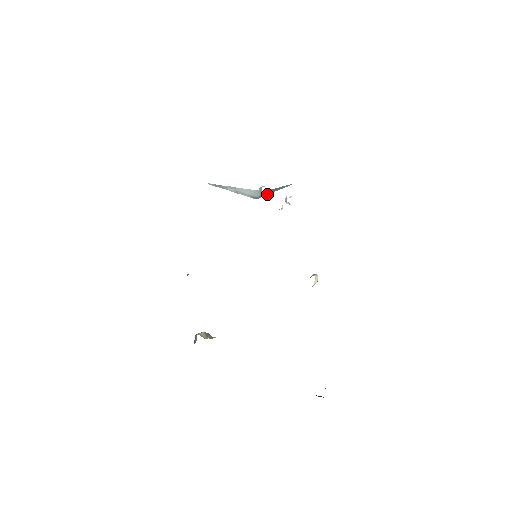
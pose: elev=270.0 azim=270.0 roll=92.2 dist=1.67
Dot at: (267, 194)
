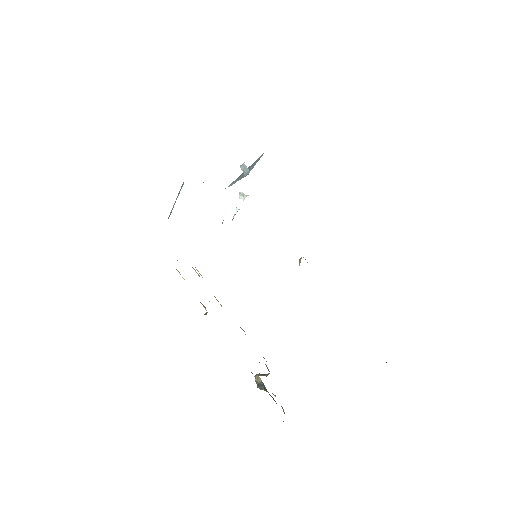
Dot at: (252, 168)
